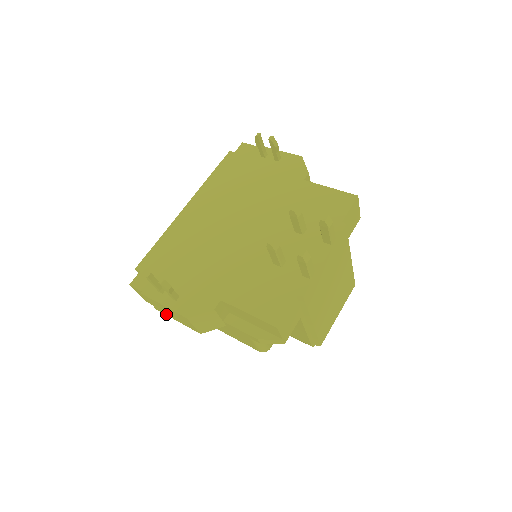
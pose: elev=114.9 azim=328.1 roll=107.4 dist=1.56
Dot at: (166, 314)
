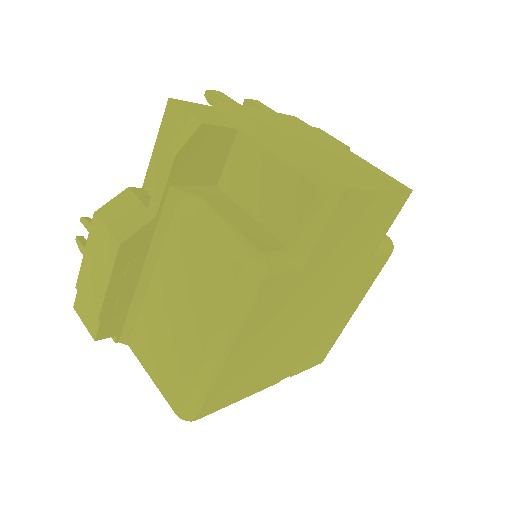
Dot at: (101, 299)
